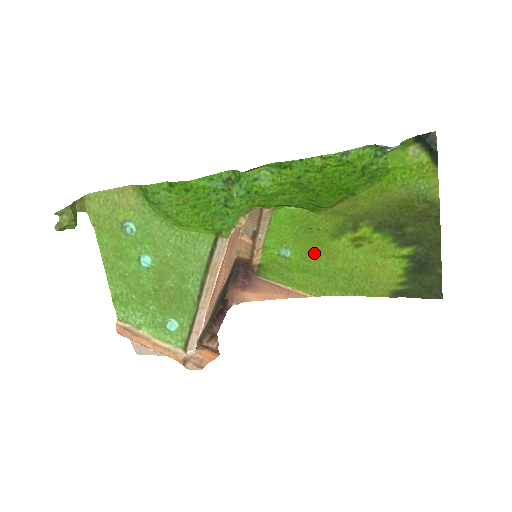
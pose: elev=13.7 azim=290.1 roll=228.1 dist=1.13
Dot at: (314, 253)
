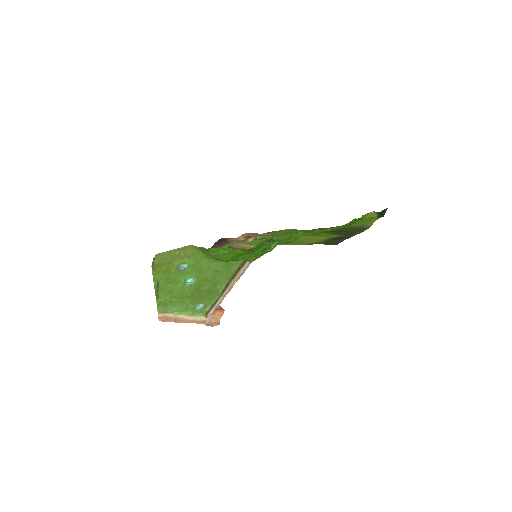
Dot at: (279, 236)
